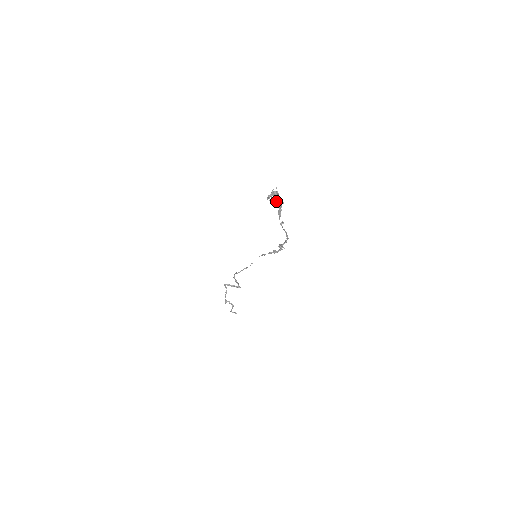
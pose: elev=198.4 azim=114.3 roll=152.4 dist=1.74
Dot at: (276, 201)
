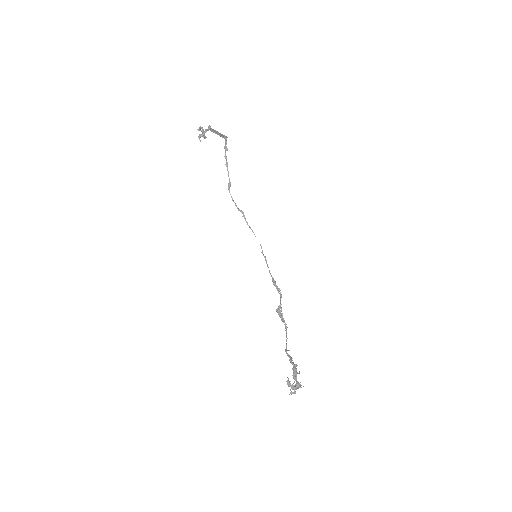
Dot at: (294, 377)
